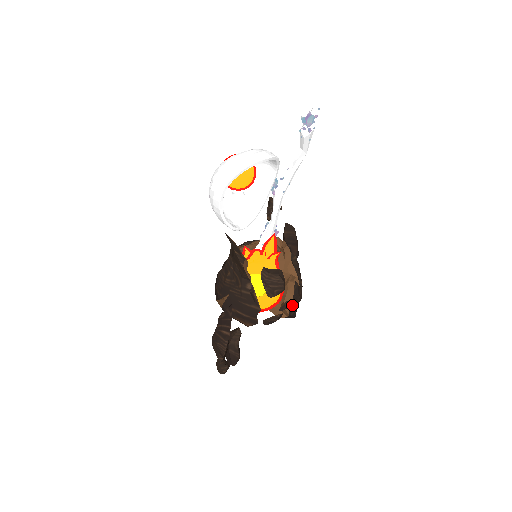
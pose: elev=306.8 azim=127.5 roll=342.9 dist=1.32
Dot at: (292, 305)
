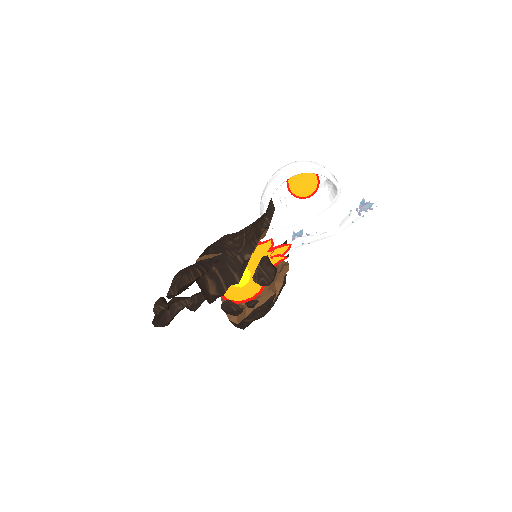
Dot at: (255, 311)
